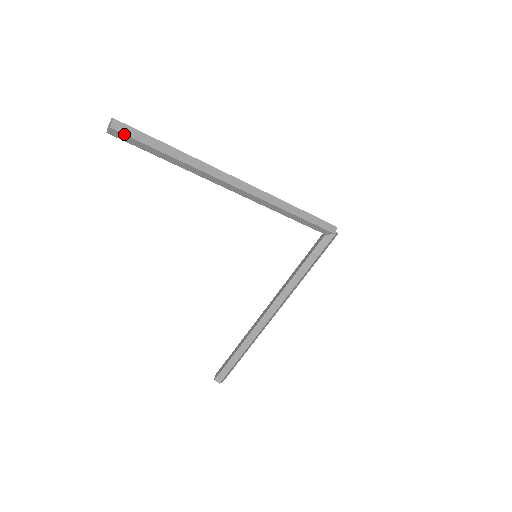
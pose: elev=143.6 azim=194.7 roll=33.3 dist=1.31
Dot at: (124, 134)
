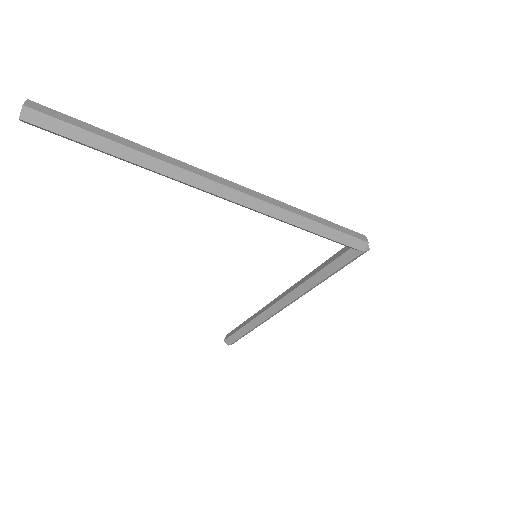
Dot at: (41, 127)
